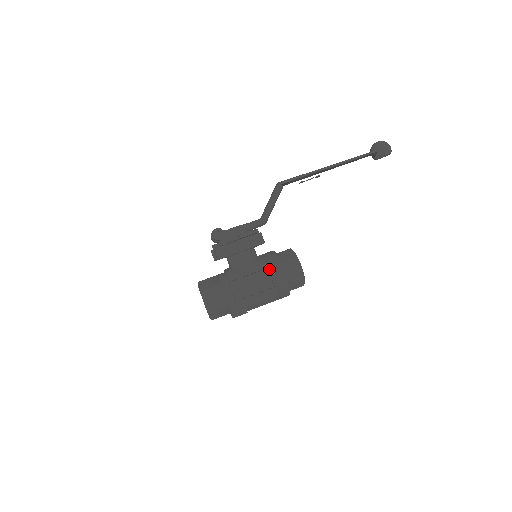
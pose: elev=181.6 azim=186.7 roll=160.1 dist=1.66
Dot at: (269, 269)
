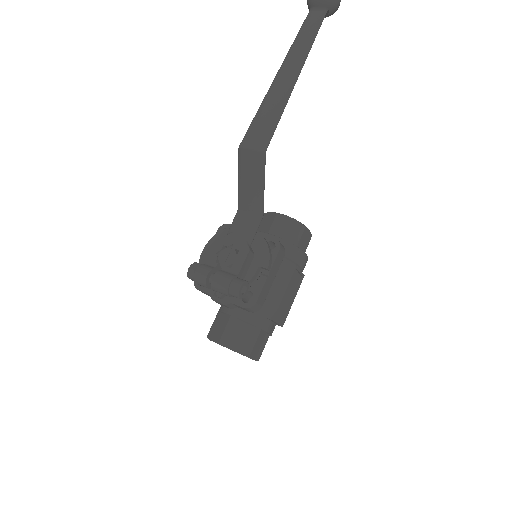
Dot at: (296, 268)
